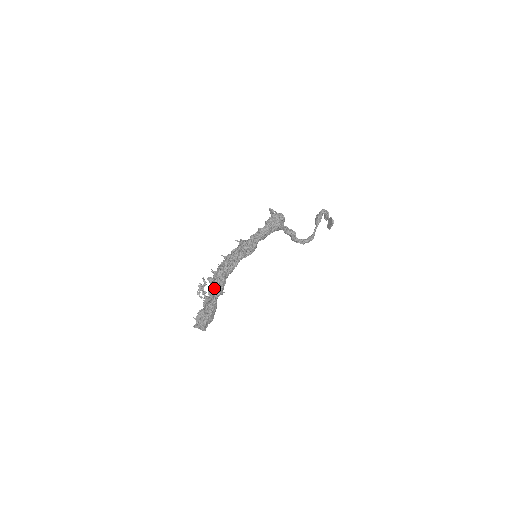
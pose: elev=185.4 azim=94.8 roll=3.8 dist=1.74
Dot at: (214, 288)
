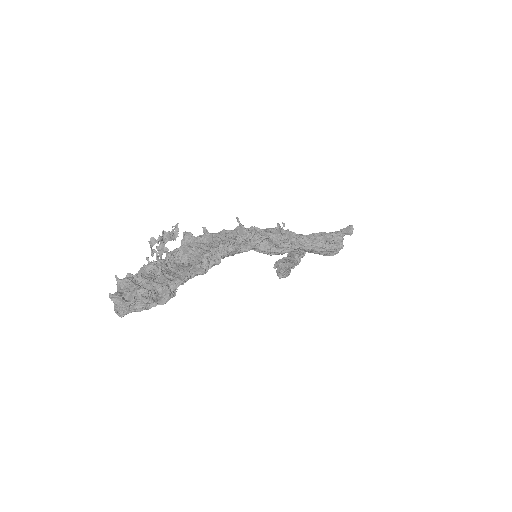
Dot at: (199, 263)
